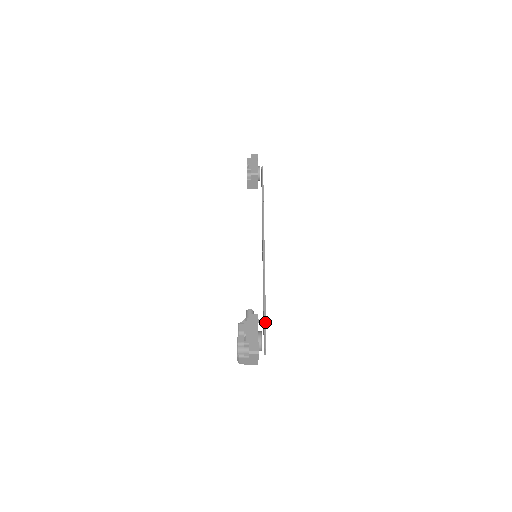
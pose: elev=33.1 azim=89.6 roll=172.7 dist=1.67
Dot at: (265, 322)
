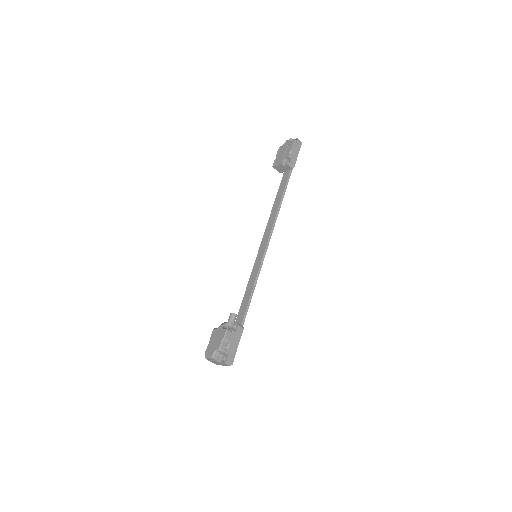
Dot at: occluded
